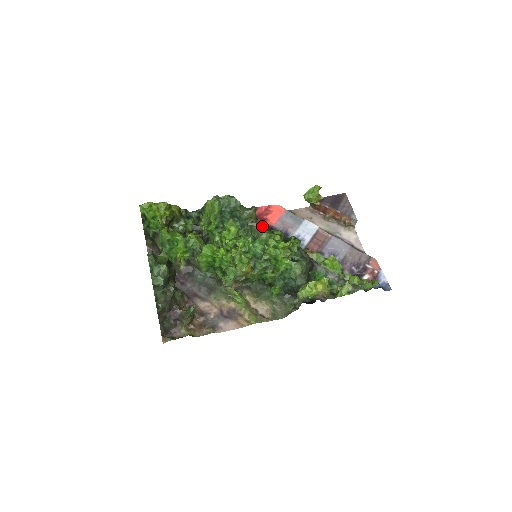
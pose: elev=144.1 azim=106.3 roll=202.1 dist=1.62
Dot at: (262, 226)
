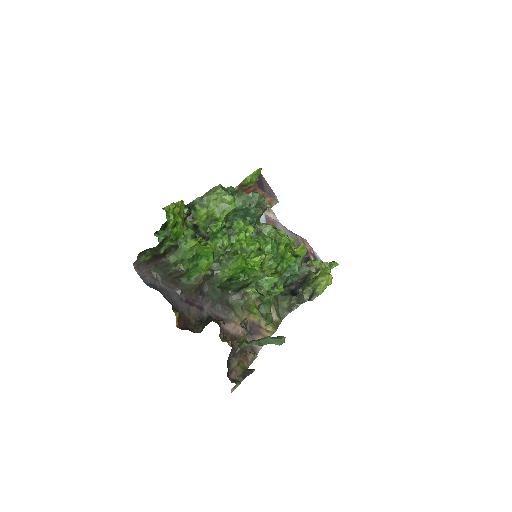
Dot at: occluded
